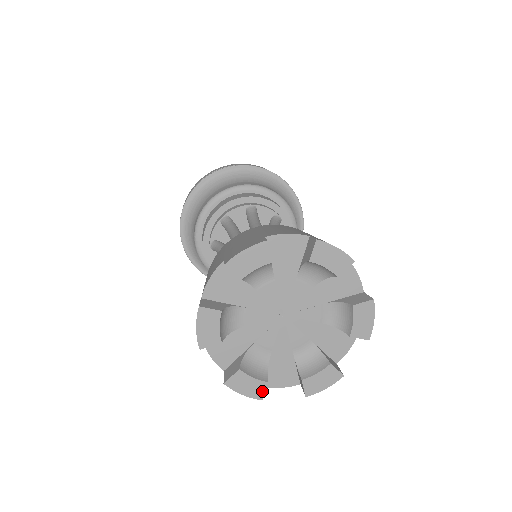
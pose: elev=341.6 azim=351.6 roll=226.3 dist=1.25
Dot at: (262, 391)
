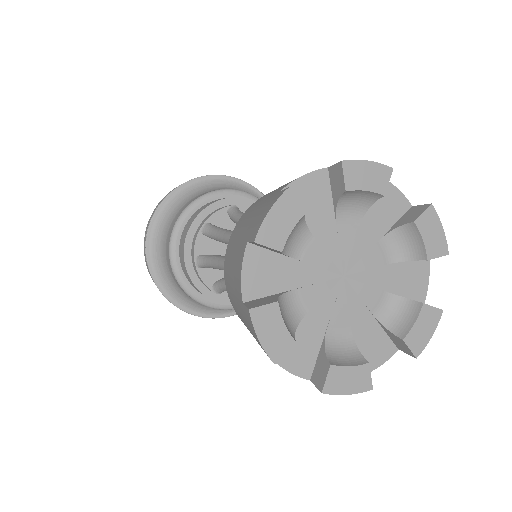
Dot at: (283, 351)
